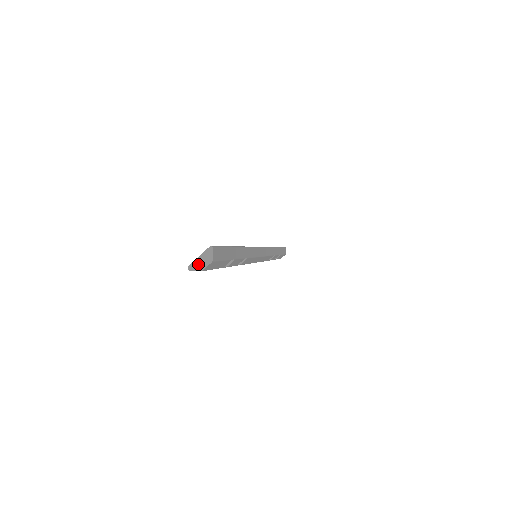
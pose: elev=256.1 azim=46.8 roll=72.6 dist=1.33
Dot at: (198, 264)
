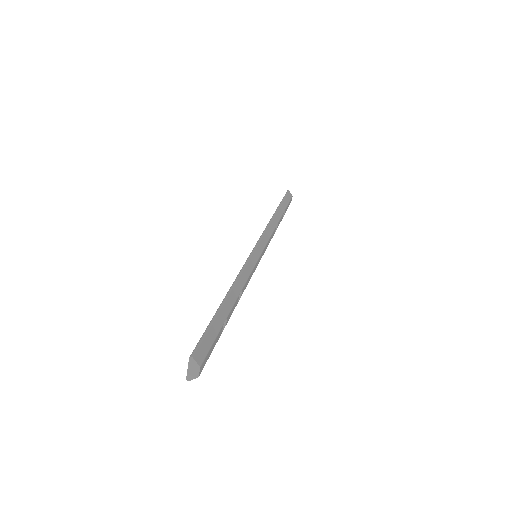
Dot at: (191, 374)
